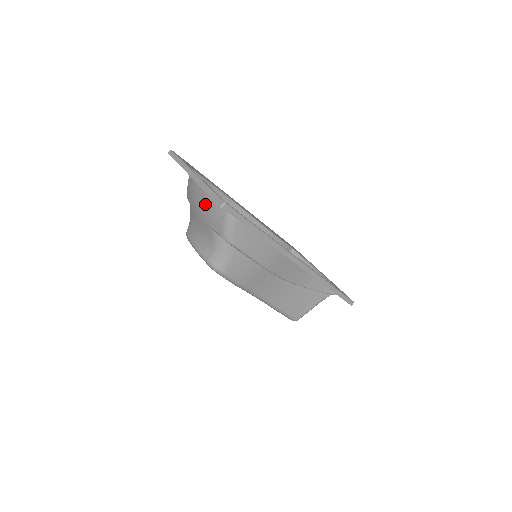
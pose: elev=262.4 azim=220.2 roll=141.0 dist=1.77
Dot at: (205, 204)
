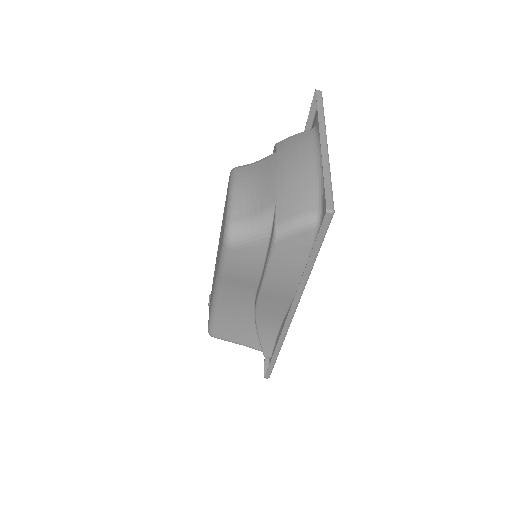
Dot at: (297, 177)
